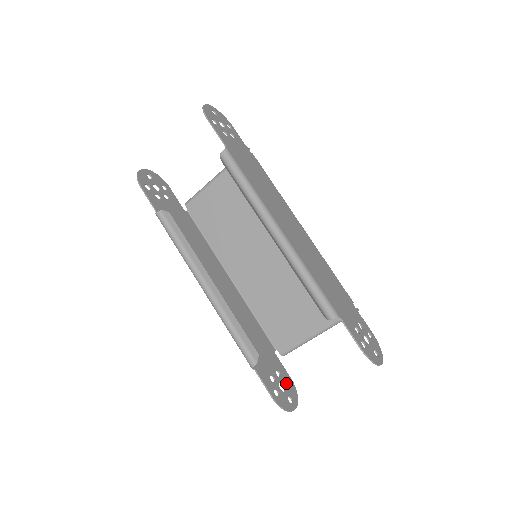
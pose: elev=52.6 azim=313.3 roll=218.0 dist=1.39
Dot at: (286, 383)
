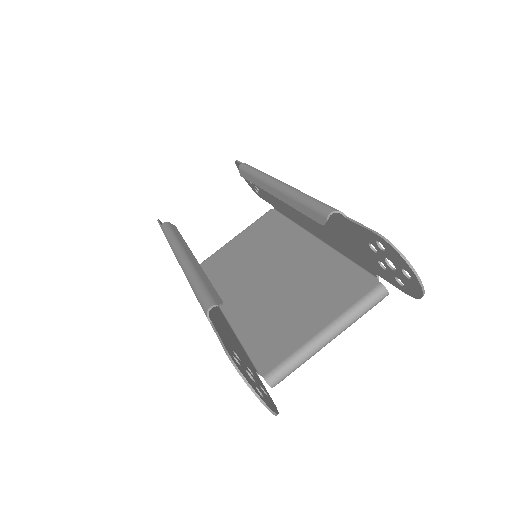
Dot at: (260, 387)
